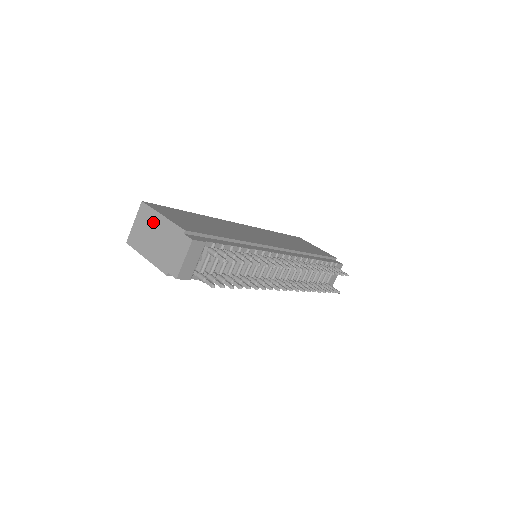
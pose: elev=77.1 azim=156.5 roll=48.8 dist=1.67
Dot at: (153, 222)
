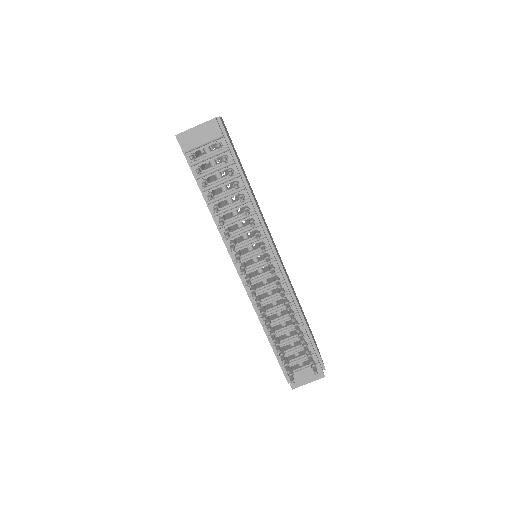
Dot at: occluded
